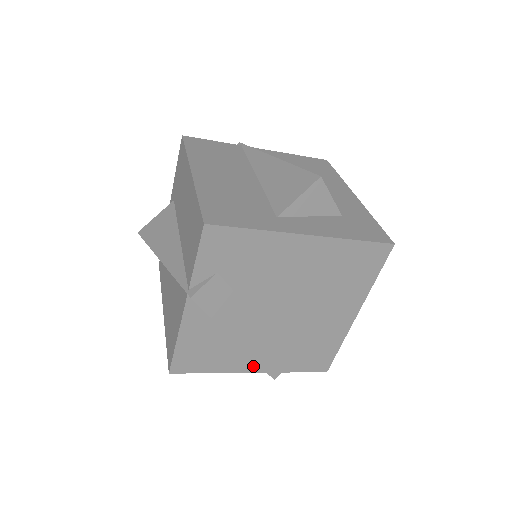
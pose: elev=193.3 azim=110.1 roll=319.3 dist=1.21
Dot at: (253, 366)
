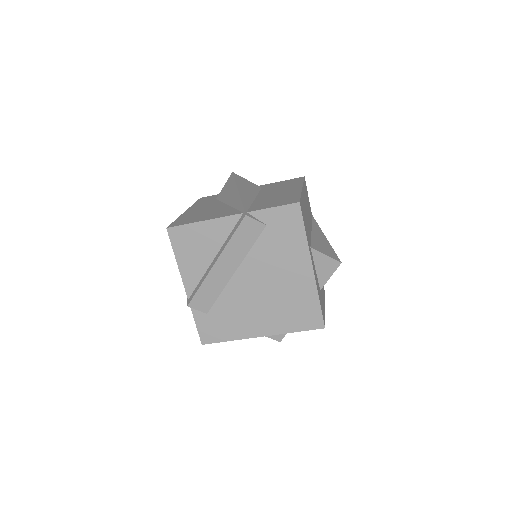
Dot at: (191, 286)
